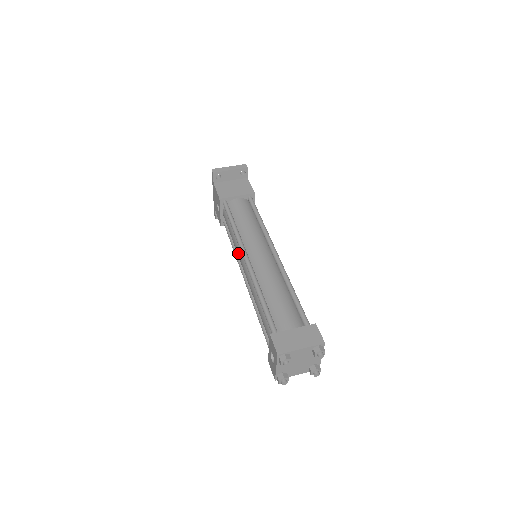
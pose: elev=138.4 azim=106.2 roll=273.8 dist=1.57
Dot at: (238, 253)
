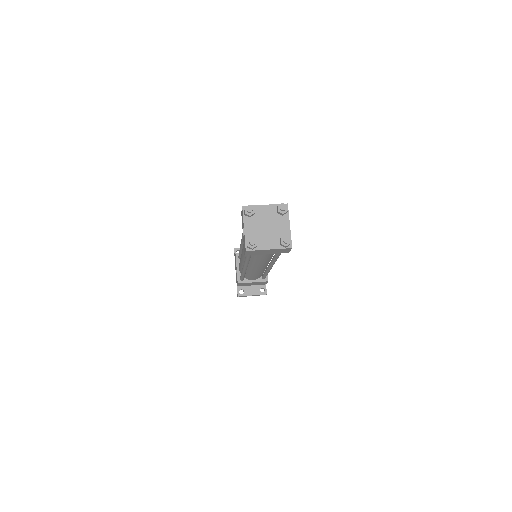
Dot at: occluded
